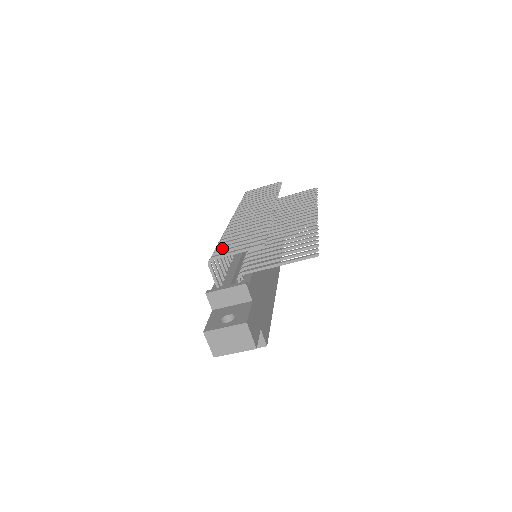
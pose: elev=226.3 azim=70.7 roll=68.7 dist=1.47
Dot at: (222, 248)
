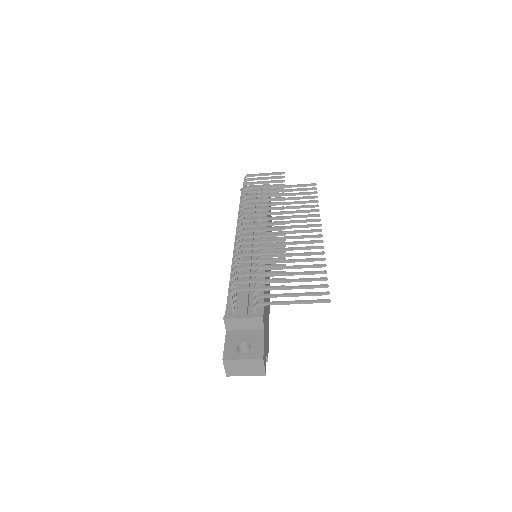
Dot at: (241, 275)
